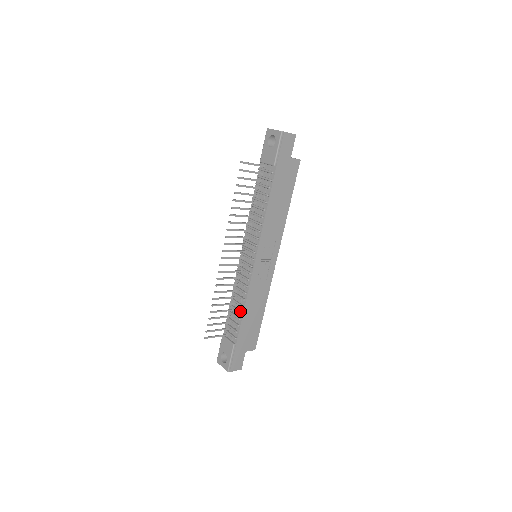
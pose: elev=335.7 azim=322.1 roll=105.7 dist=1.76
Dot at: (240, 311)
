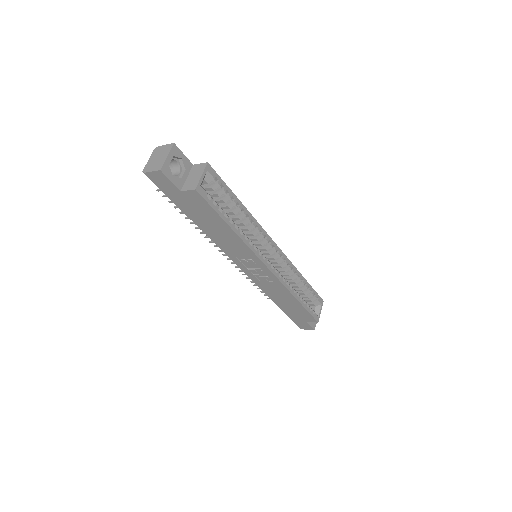
Dot at: occluded
